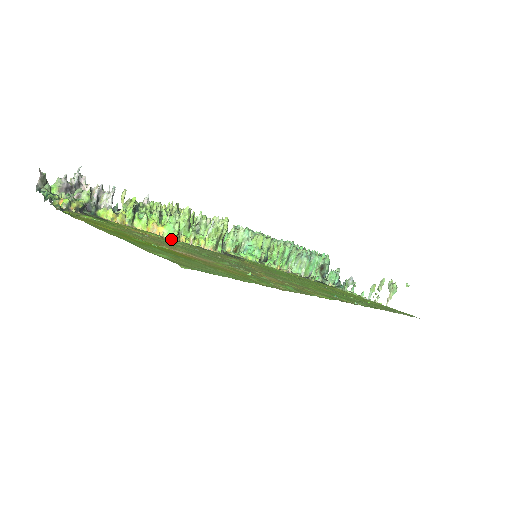
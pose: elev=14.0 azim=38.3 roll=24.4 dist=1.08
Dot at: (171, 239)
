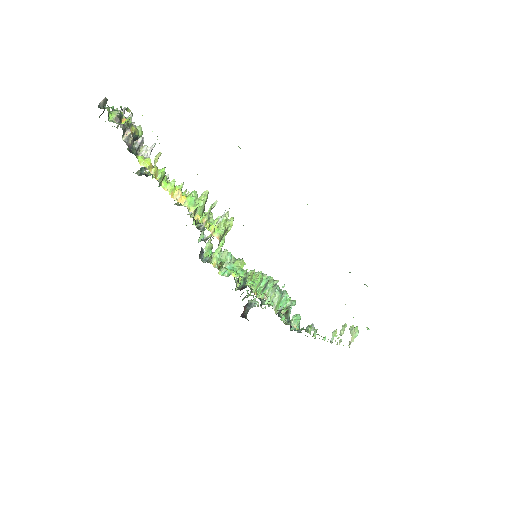
Dot at: occluded
